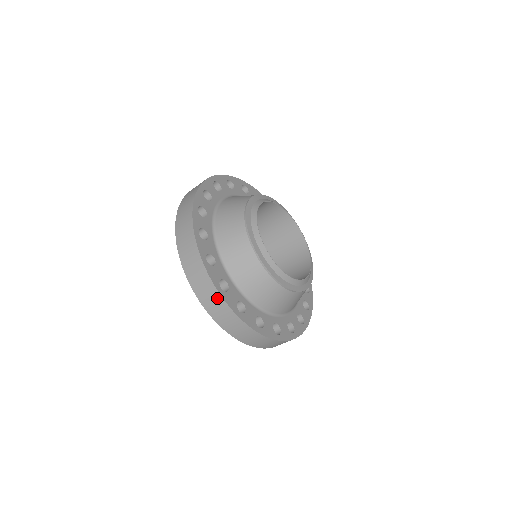
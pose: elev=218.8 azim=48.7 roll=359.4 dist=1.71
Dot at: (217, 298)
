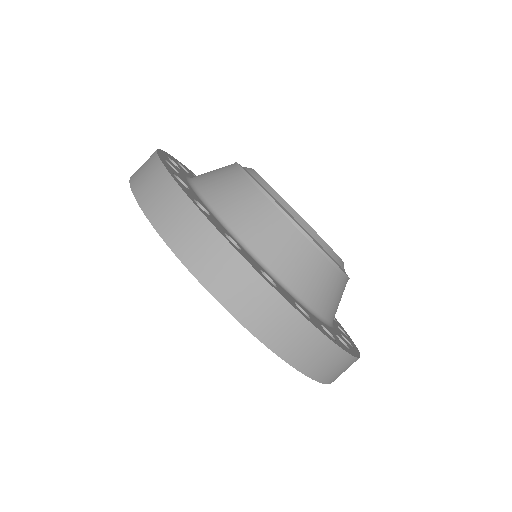
Dot at: (309, 335)
